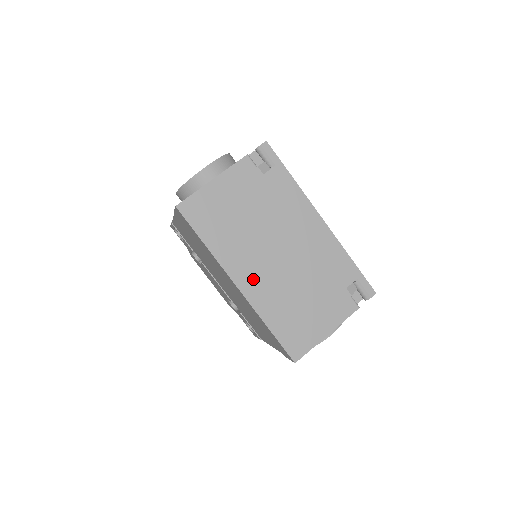
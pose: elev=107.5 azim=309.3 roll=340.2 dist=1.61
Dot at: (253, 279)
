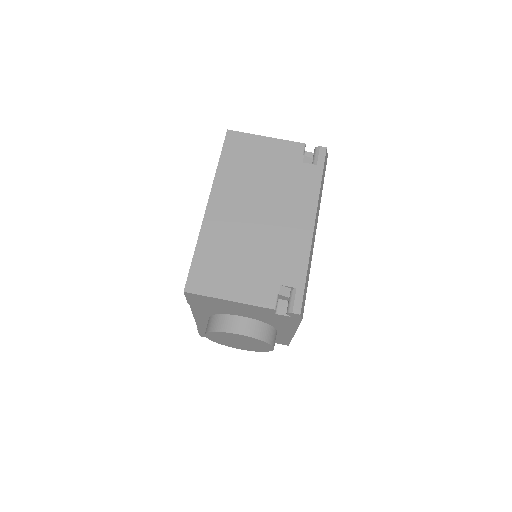
Dot at: (223, 211)
